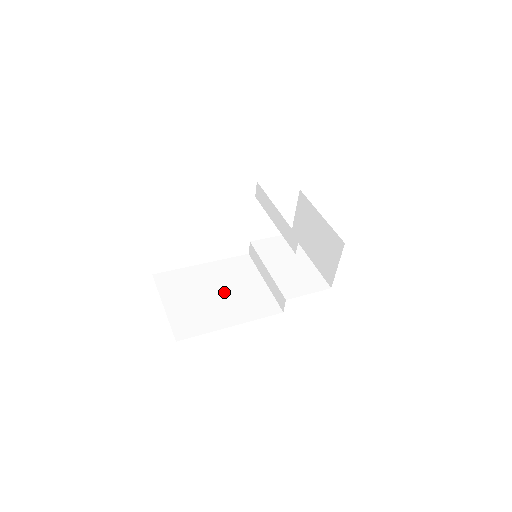
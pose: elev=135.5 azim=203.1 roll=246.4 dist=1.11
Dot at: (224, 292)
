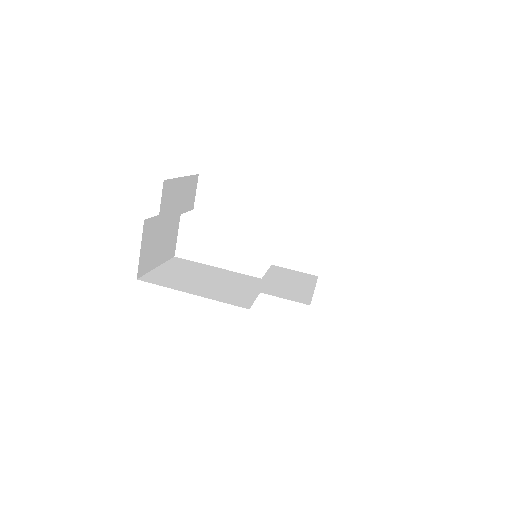
Dot at: (215, 282)
